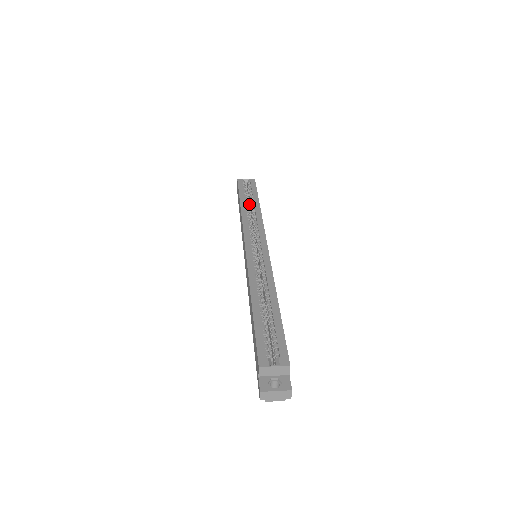
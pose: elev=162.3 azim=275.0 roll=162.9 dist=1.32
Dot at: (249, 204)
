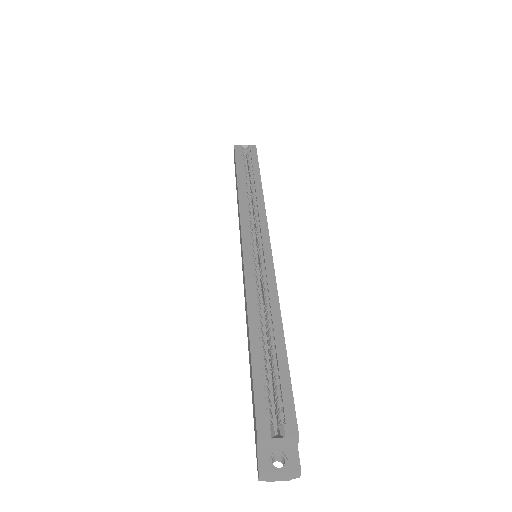
Dot at: (248, 178)
